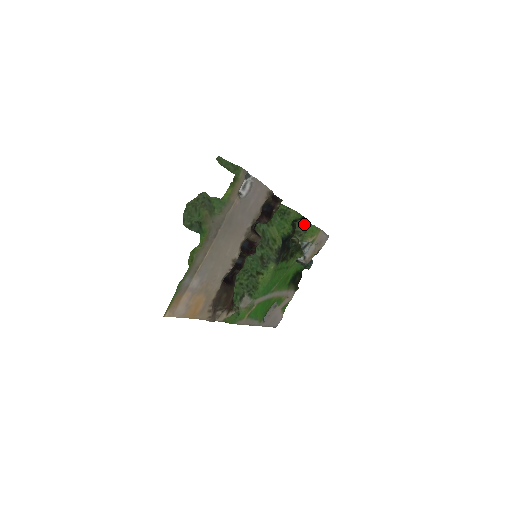
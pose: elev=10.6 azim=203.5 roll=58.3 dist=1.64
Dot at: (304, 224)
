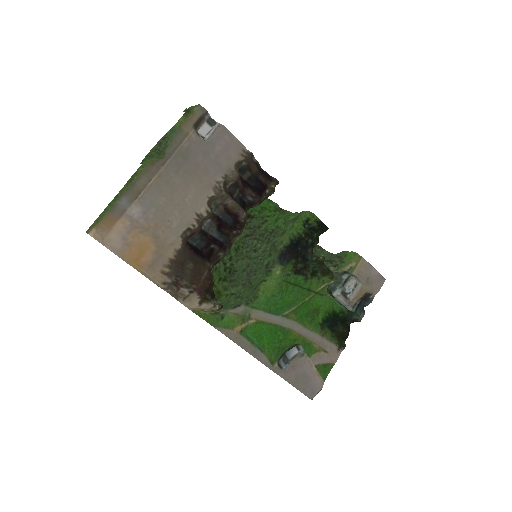
Dot at: (341, 254)
